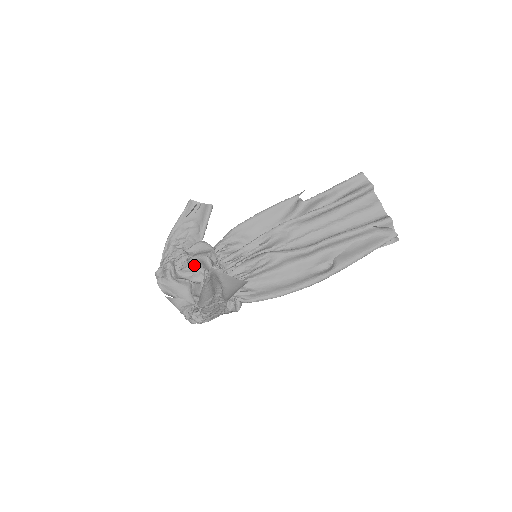
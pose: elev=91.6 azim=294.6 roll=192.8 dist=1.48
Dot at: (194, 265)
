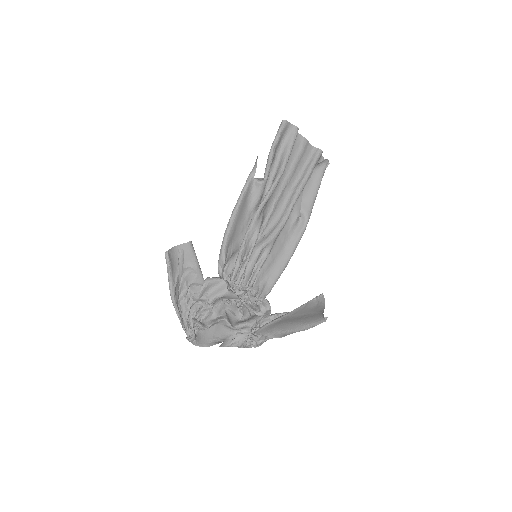
Dot at: (213, 304)
